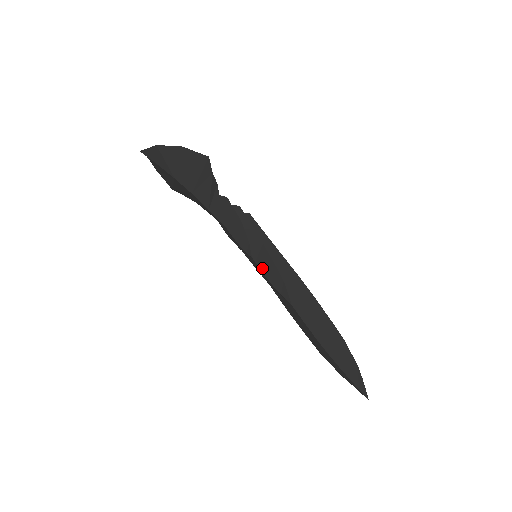
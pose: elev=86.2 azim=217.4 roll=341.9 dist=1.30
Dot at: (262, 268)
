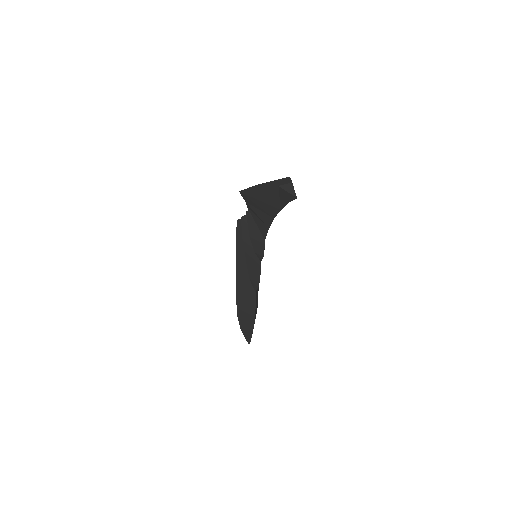
Dot at: occluded
